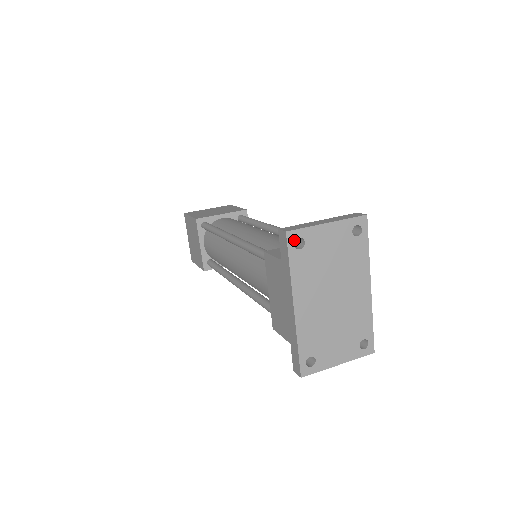
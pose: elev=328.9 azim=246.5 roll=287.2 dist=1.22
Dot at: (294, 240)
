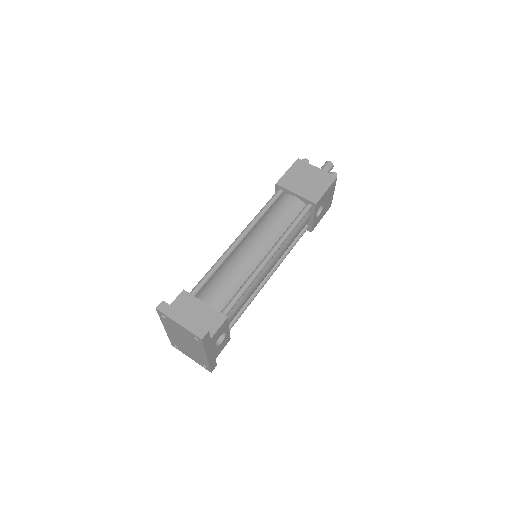
Dot at: (161, 314)
